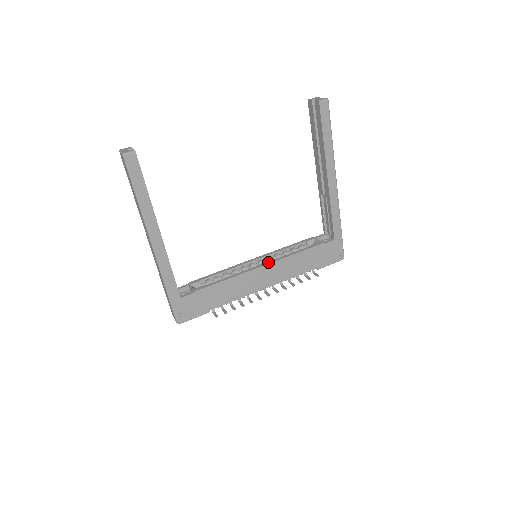
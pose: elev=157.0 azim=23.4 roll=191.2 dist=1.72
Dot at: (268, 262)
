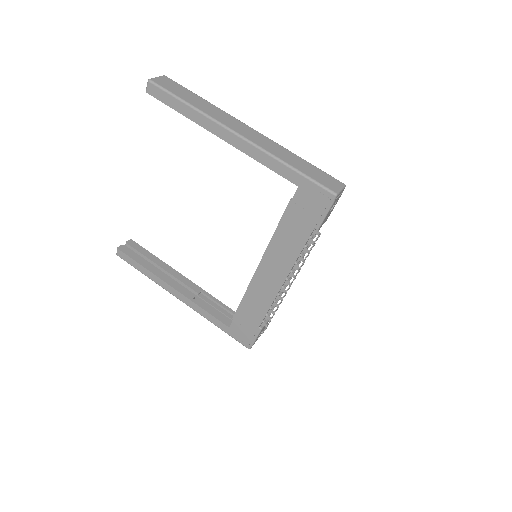
Dot at: (262, 258)
